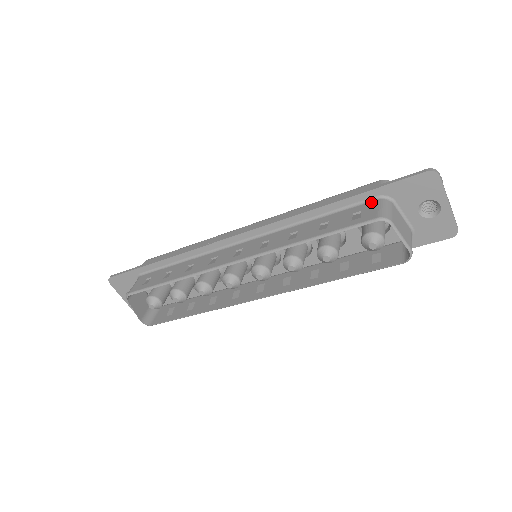
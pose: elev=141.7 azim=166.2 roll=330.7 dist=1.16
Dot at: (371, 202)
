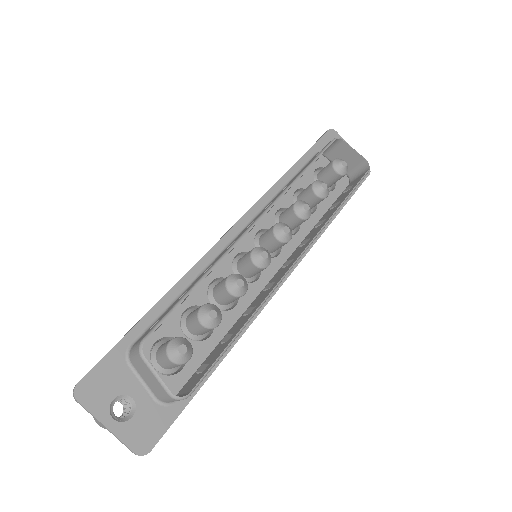
Dot at: occluded
